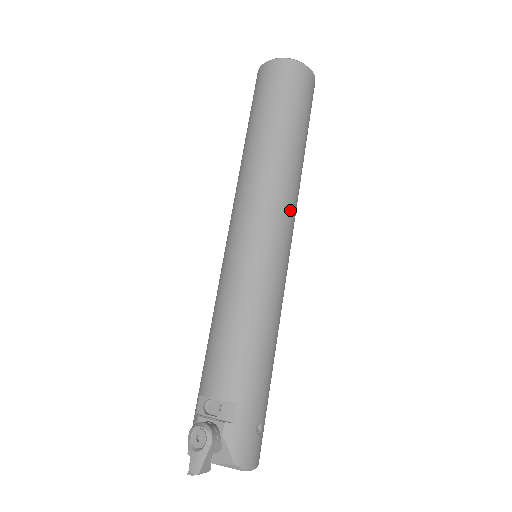
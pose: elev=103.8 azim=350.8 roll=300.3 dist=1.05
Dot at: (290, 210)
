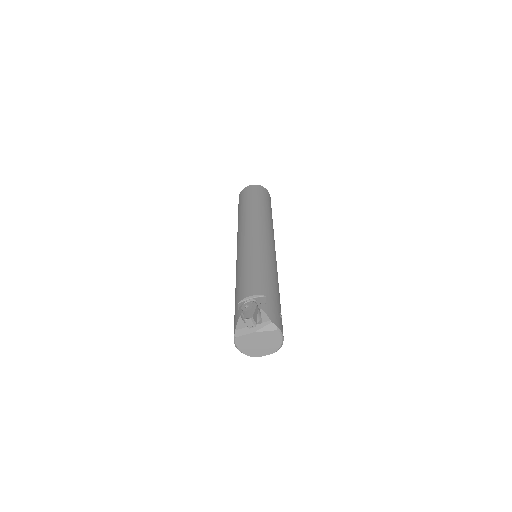
Dot at: (272, 234)
